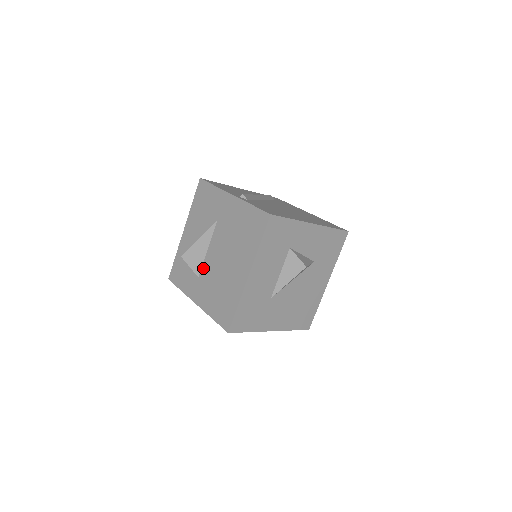
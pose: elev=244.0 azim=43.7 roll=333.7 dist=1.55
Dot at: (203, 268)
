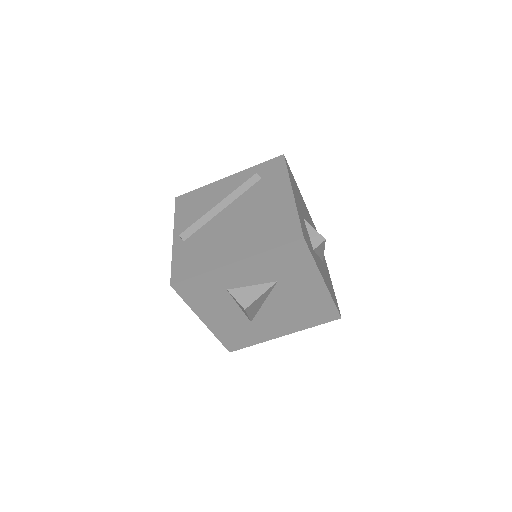
Dot at: occluded
